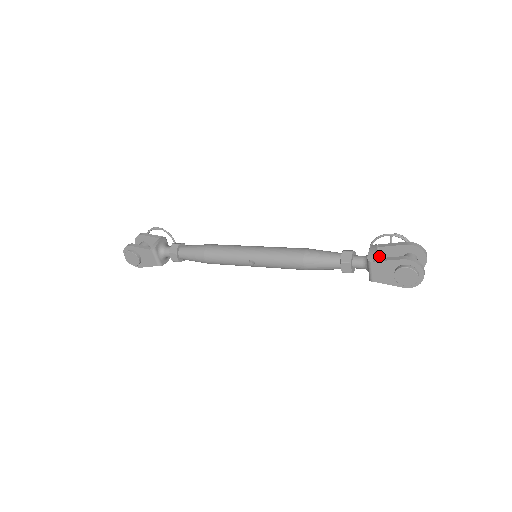
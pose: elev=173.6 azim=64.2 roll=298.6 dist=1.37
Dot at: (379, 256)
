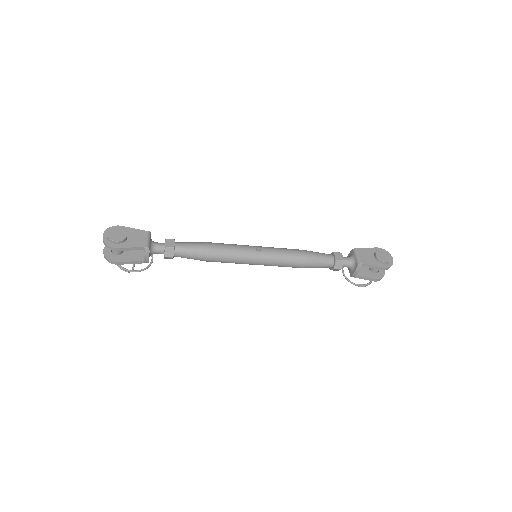
Dot at: occluded
